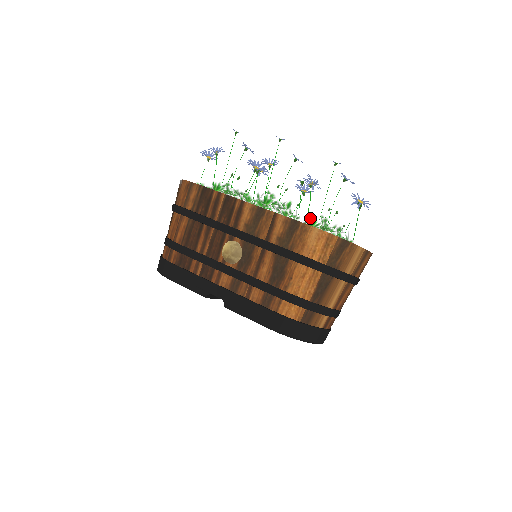
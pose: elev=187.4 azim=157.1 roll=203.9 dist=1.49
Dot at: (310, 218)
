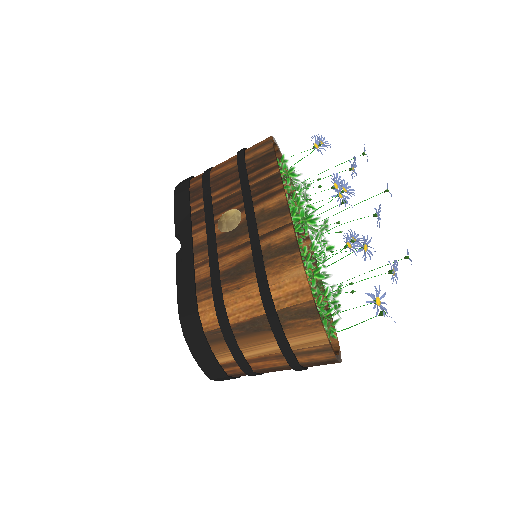
Dot at: (322, 267)
